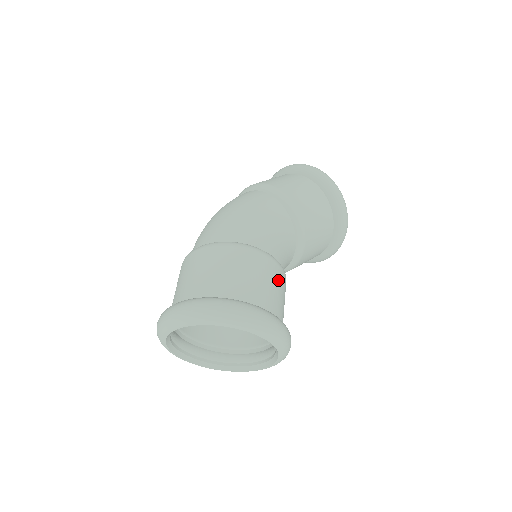
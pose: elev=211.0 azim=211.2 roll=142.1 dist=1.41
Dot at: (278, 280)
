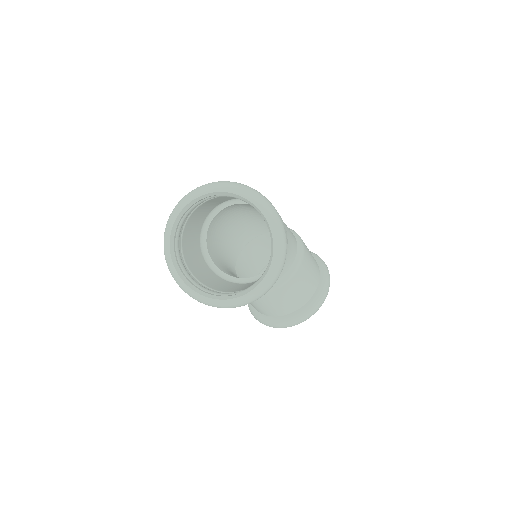
Dot at: occluded
